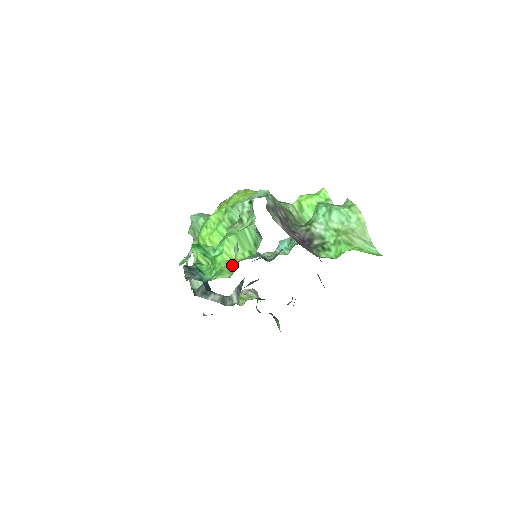
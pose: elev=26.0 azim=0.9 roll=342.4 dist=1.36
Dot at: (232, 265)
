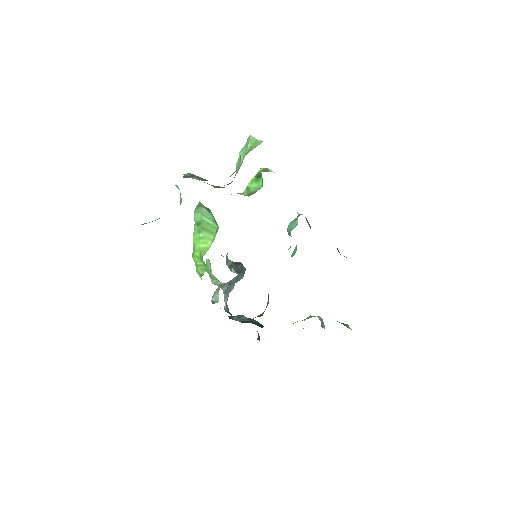
Dot at: occluded
